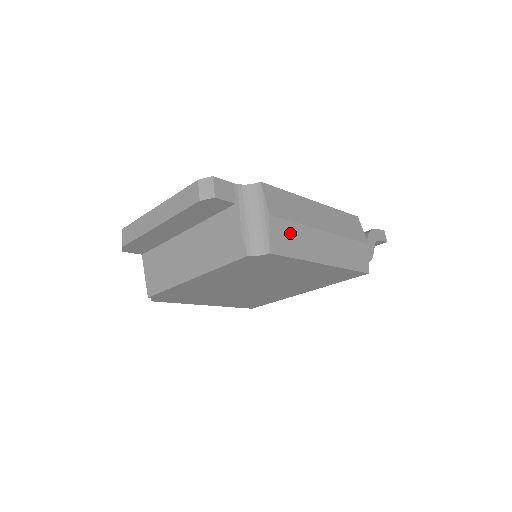
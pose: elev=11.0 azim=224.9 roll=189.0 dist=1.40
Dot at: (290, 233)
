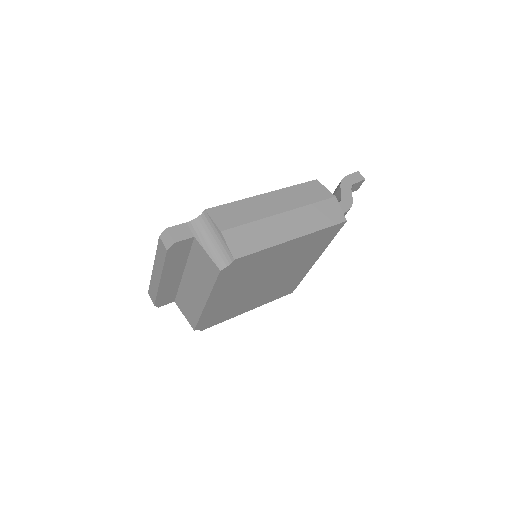
Dot at: (247, 234)
